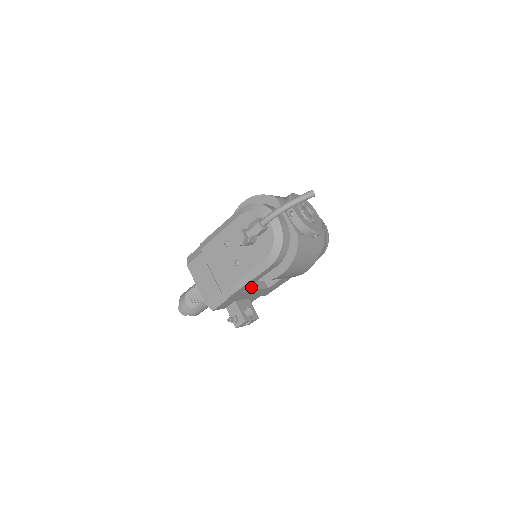
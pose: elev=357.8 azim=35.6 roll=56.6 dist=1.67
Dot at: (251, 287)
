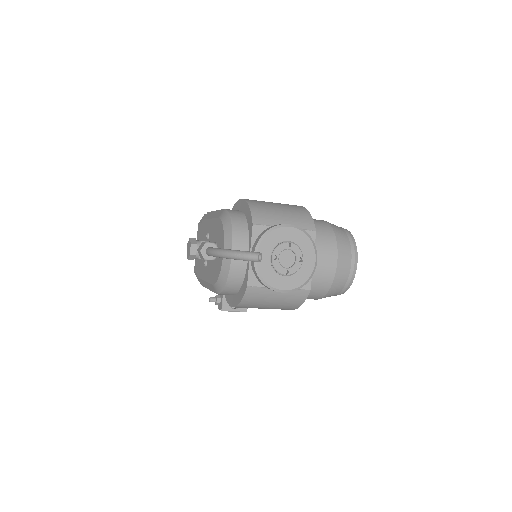
Dot at: occluded
